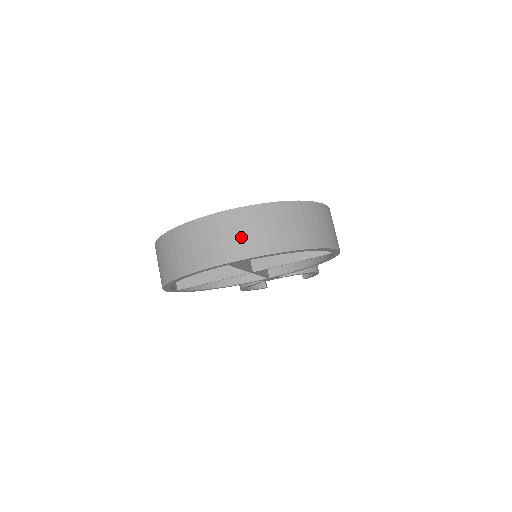
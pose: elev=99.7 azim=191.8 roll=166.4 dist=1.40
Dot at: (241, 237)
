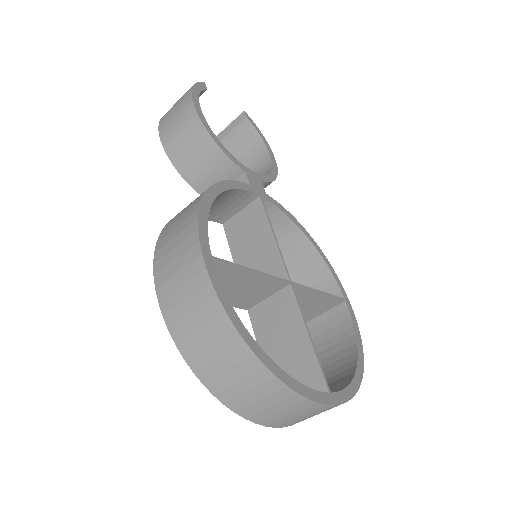
Dot at: occluded
